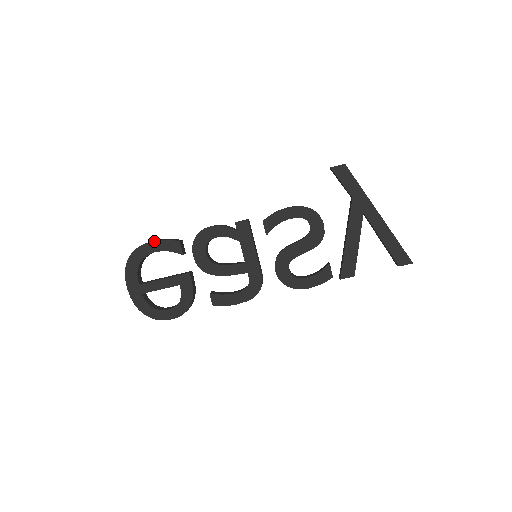
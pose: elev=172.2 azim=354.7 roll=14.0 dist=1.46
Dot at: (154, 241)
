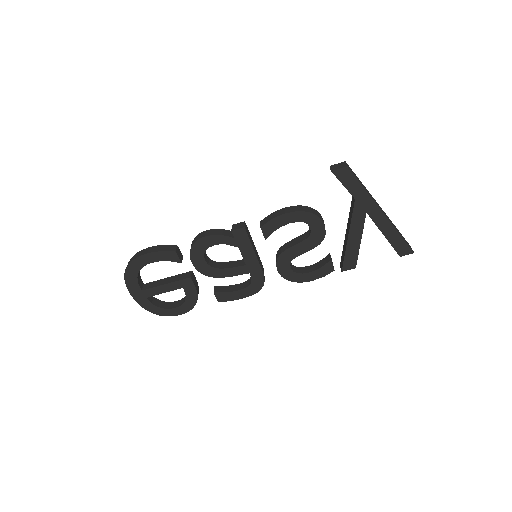
Dot at: (149, 253)
